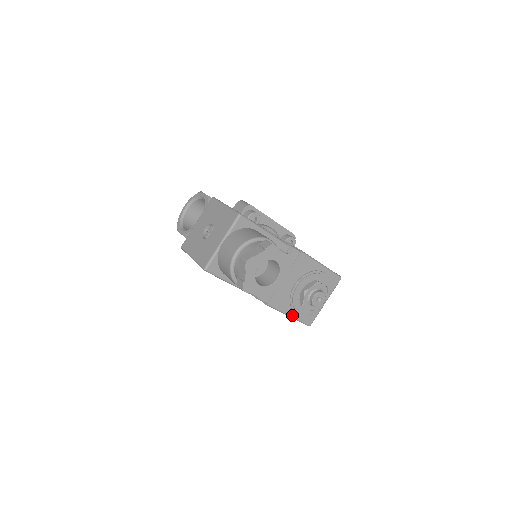
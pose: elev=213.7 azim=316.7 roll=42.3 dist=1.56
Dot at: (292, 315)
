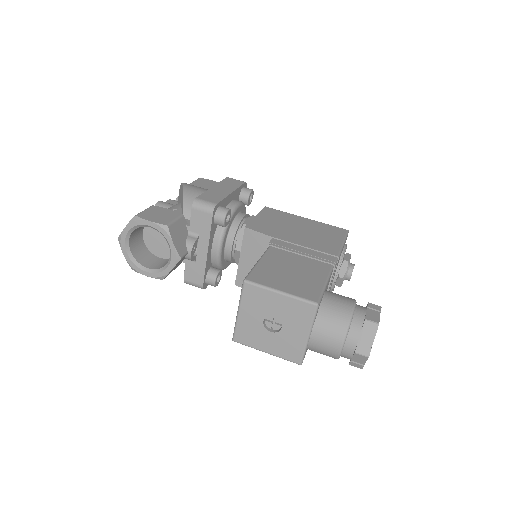
Dot at: occluded
